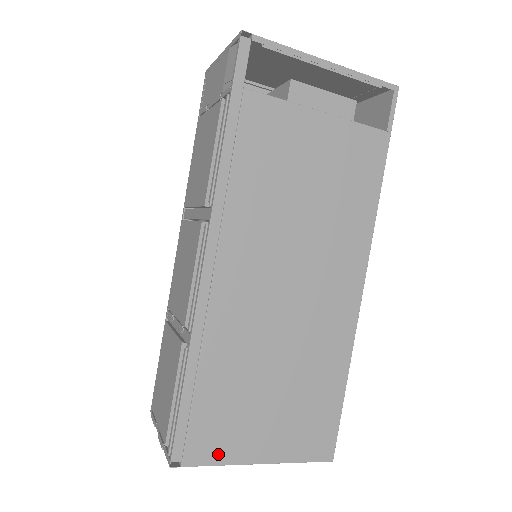
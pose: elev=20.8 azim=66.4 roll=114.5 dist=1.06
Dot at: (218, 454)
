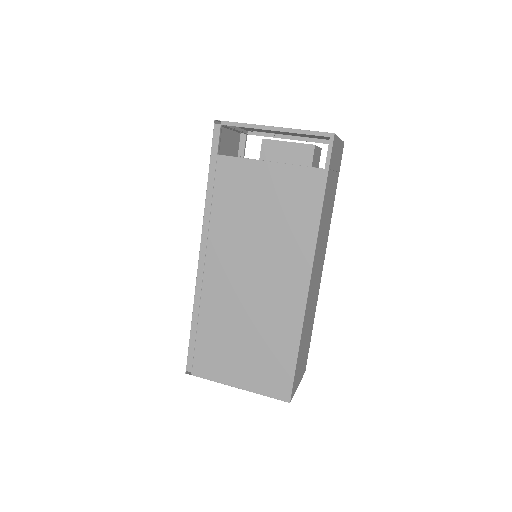
Dot at: (212, 374)
